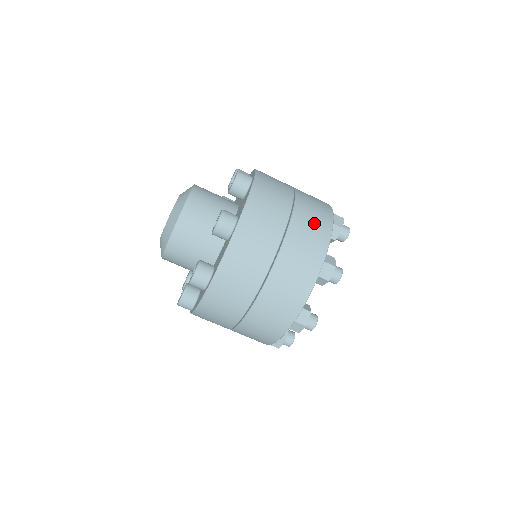
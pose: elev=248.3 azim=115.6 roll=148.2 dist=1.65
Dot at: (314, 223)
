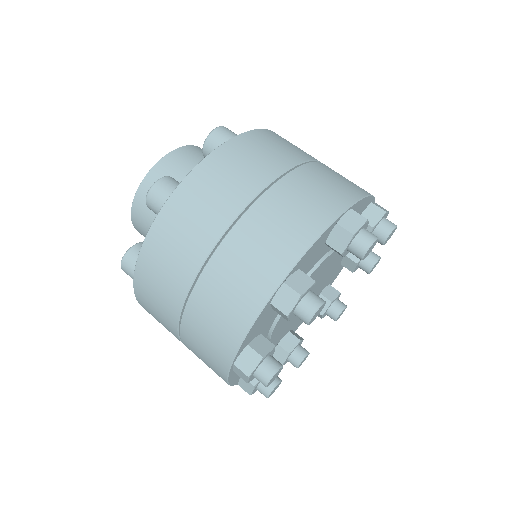
Dot at: occluded
